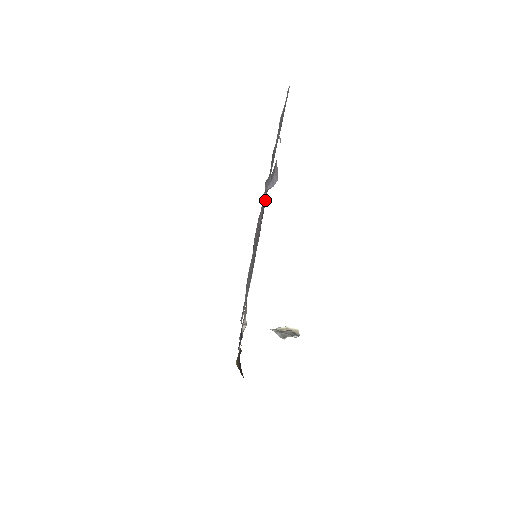
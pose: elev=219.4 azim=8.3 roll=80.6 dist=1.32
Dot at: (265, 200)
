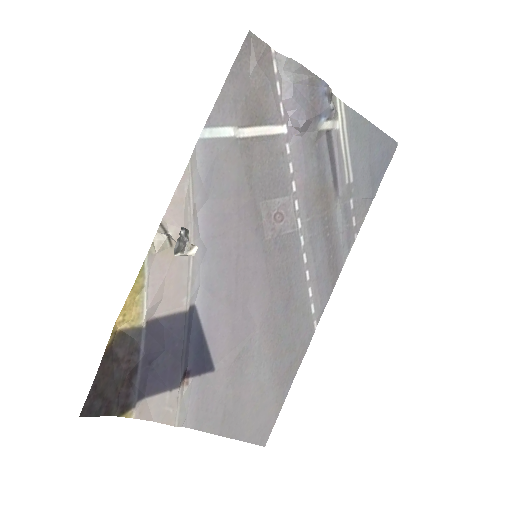
Dot at: (321, 258)
